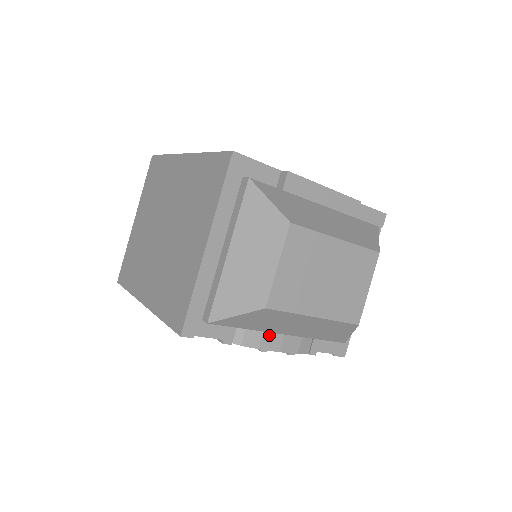
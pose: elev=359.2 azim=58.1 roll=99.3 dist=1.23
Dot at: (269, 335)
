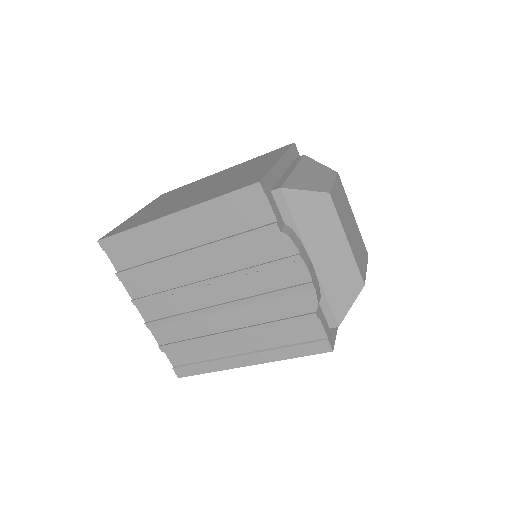
Dot at: (304, 250)
